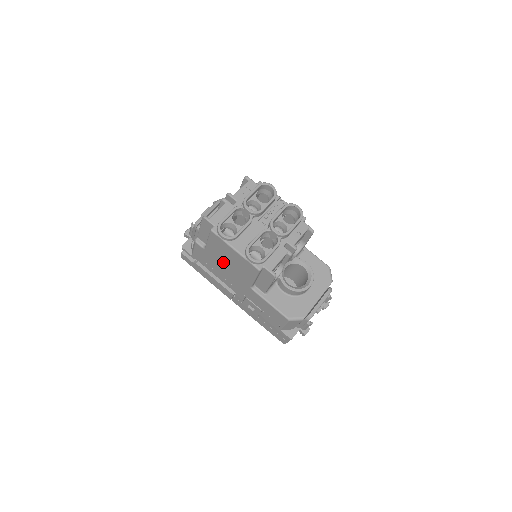
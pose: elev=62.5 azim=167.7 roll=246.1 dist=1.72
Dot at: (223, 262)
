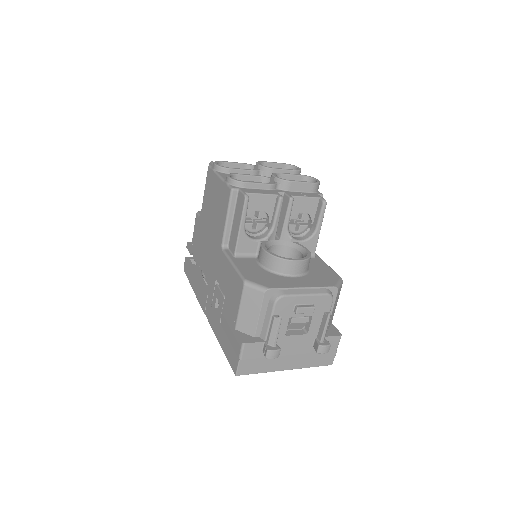
Dot at: (209, 221)
